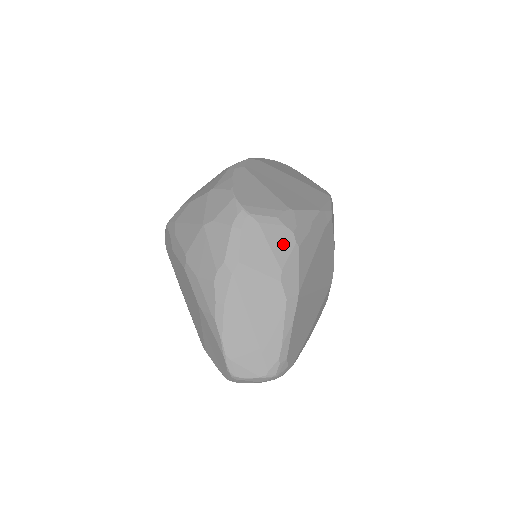
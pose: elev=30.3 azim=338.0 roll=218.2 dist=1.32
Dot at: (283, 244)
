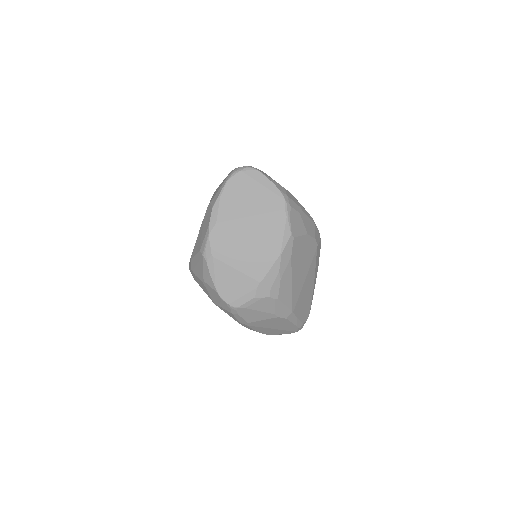
Dot at: (267, 305)
